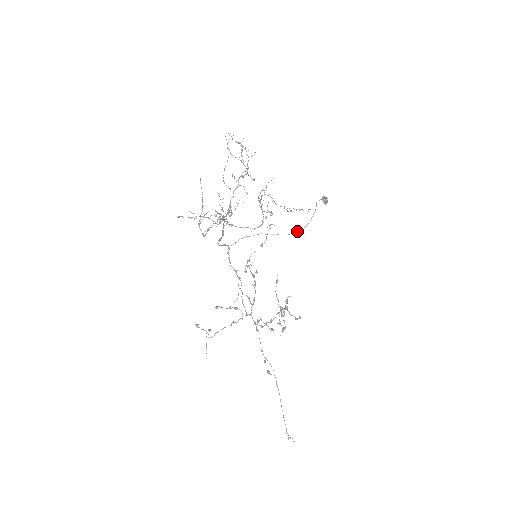
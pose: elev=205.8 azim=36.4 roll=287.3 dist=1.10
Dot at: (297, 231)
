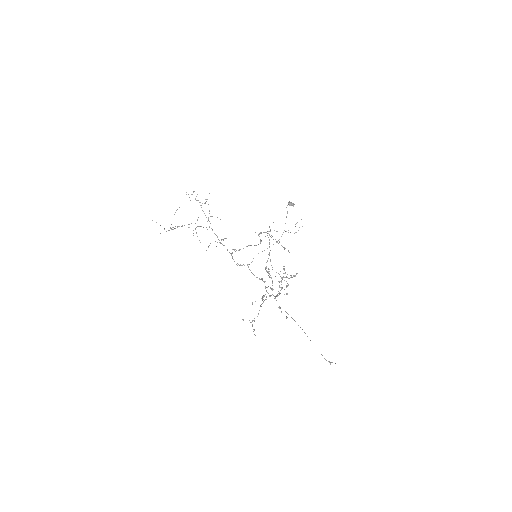
Dot at: occluded
